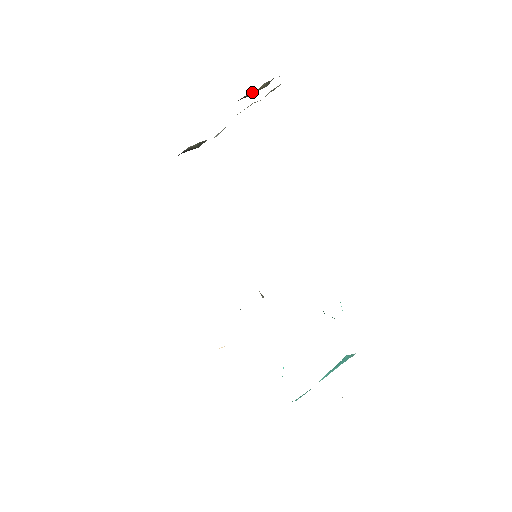
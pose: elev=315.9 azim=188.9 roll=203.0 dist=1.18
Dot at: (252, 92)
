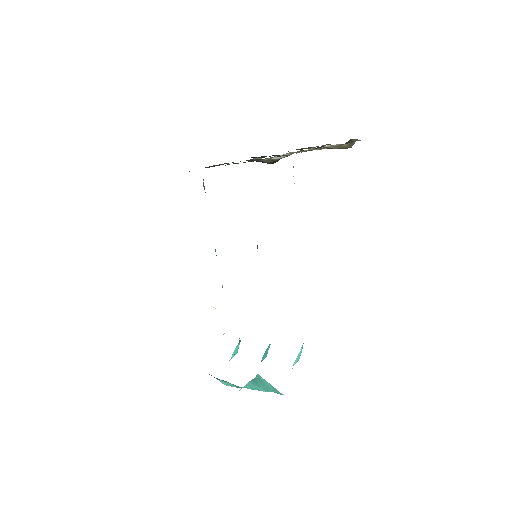
Dot at: occluded
